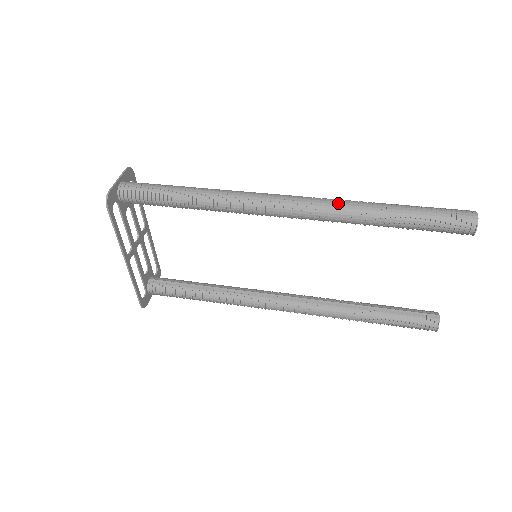
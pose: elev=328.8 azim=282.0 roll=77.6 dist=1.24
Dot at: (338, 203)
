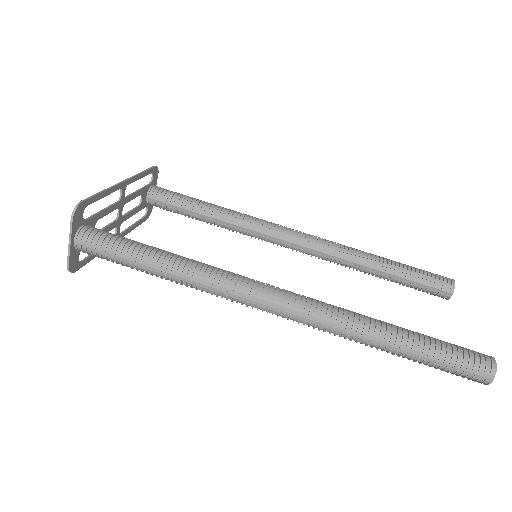
Dot at: (337, 330)
